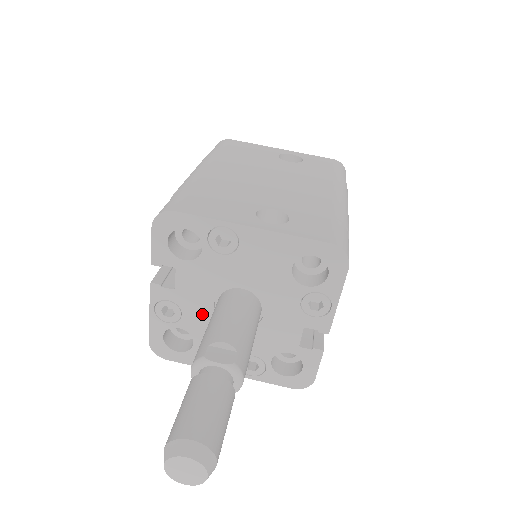
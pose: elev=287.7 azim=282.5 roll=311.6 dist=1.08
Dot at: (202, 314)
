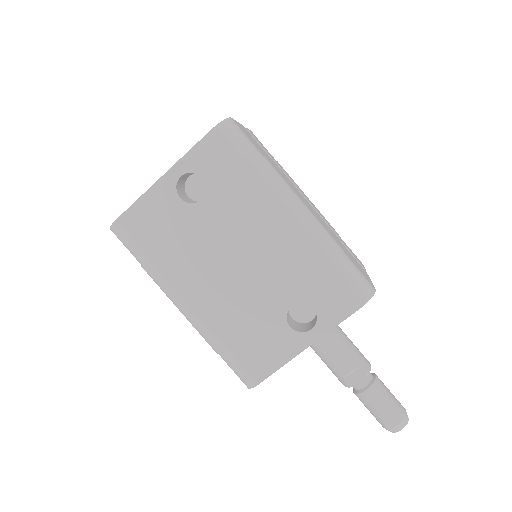
Dot at: occluded
